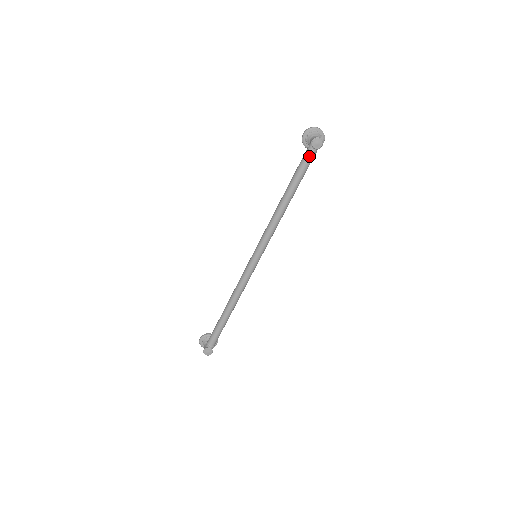
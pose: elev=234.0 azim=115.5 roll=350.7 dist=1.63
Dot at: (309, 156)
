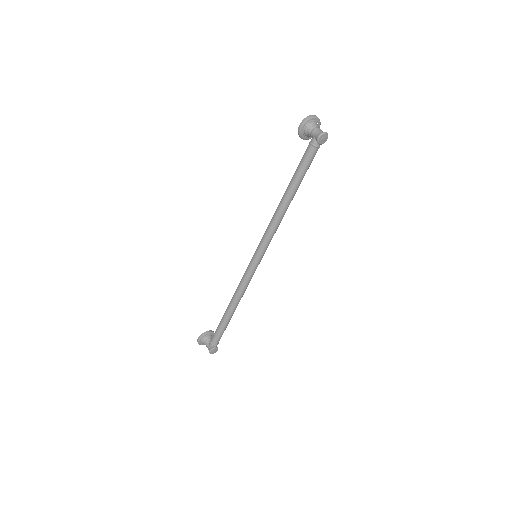
Dot at: (314, 153)
